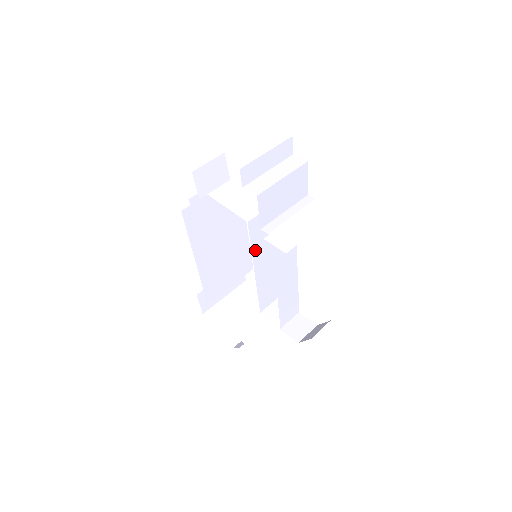
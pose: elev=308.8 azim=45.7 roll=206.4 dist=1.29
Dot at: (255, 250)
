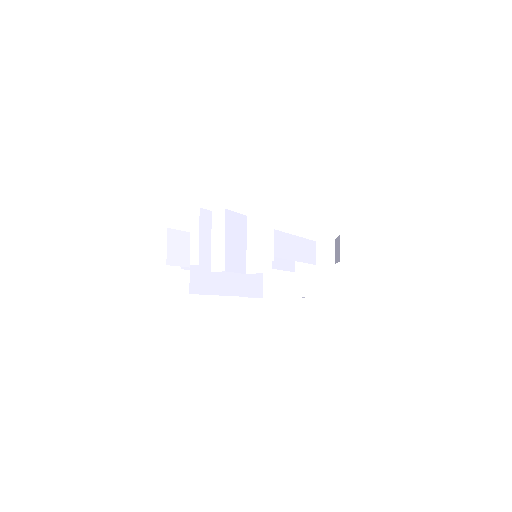
Dot at: occluded
